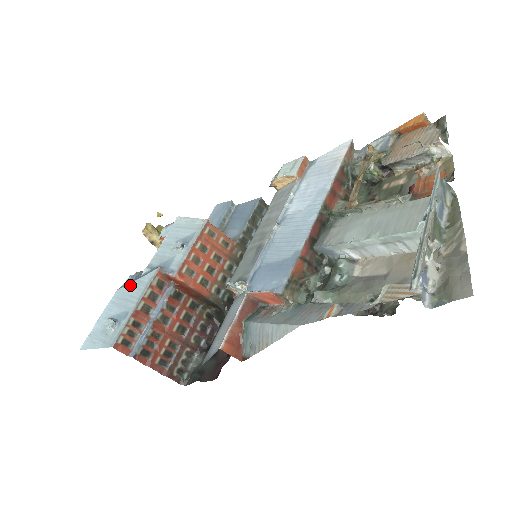
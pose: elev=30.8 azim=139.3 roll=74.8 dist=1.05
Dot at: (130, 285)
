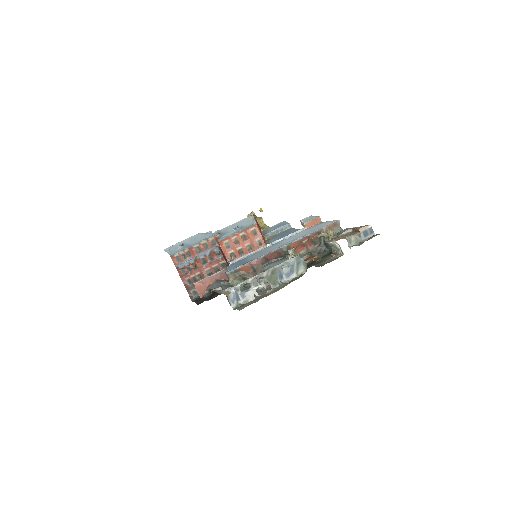
Dot at: (203, 234)
